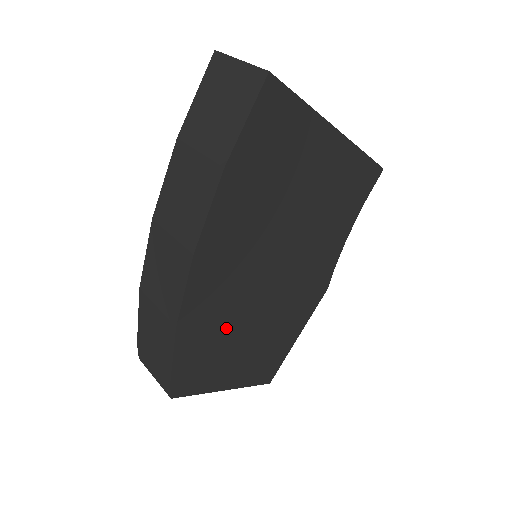
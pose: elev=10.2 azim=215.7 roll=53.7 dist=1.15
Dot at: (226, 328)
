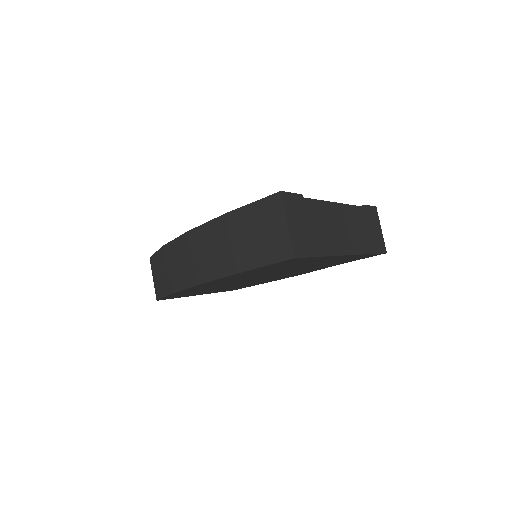
Dot at: (209, 289)
